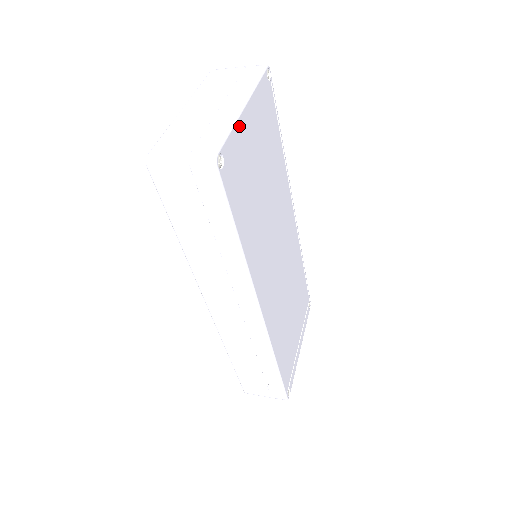
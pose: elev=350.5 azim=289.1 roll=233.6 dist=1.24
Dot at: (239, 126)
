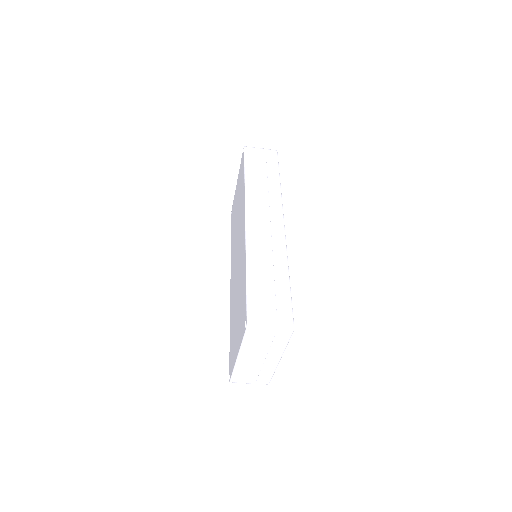
Dot at: occluded
